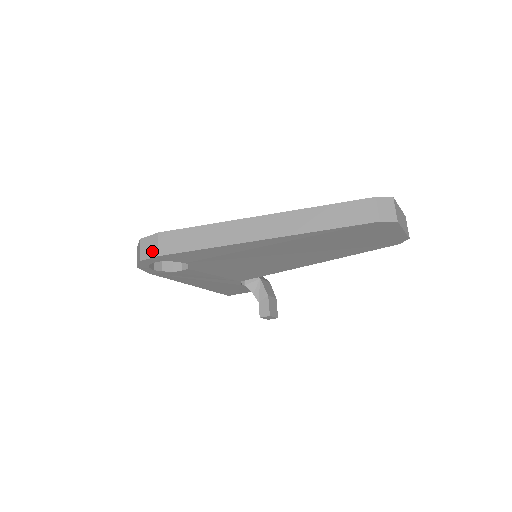
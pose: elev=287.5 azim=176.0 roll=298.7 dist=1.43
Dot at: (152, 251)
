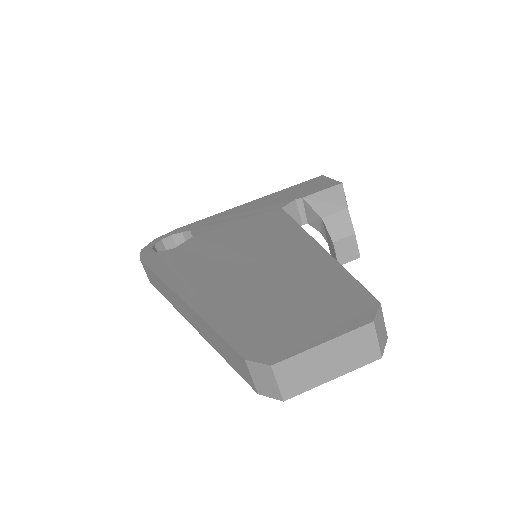
Dot at: occluded
